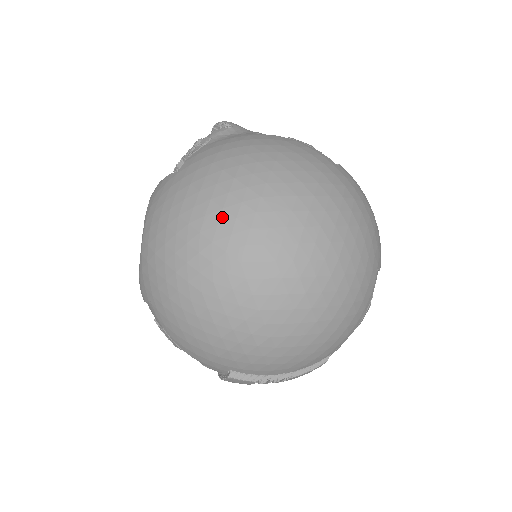
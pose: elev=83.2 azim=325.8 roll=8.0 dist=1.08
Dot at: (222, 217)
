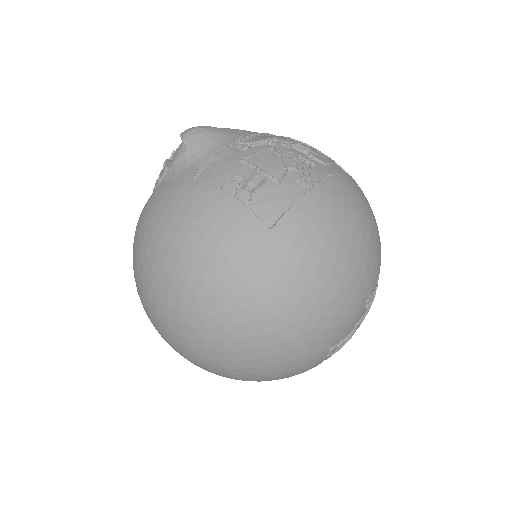
Dot at: (149, 301)
